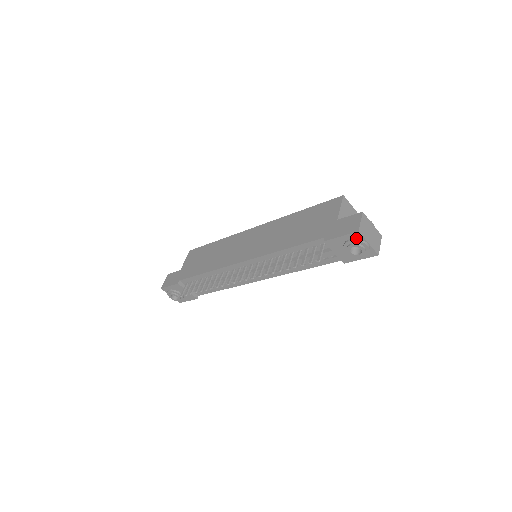
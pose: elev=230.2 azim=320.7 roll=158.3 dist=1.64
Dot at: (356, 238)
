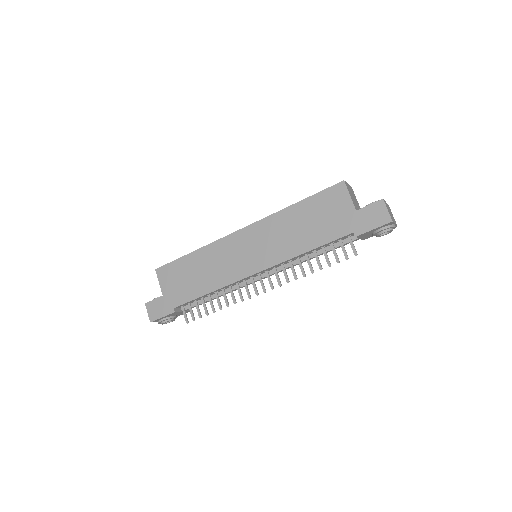
Dot at: (387, 225)
